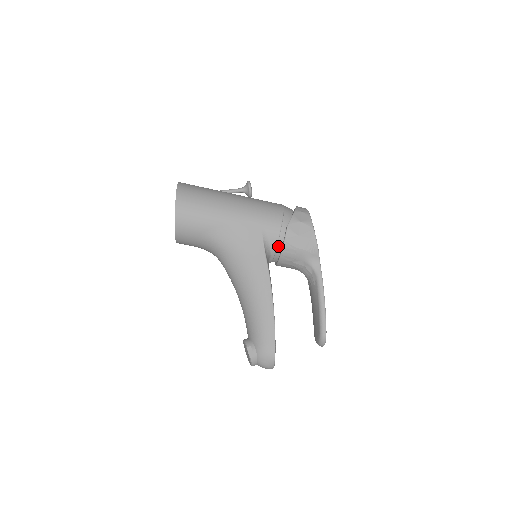
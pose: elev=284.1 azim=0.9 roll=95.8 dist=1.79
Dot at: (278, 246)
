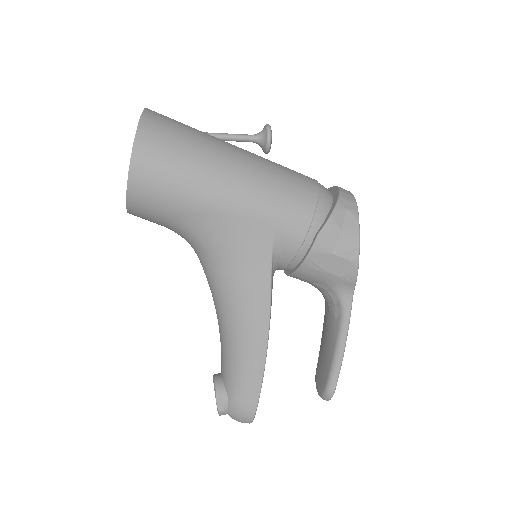
Dot at: (294, 260)
